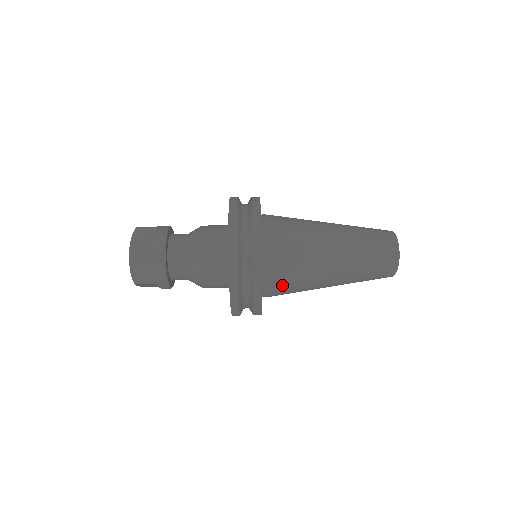
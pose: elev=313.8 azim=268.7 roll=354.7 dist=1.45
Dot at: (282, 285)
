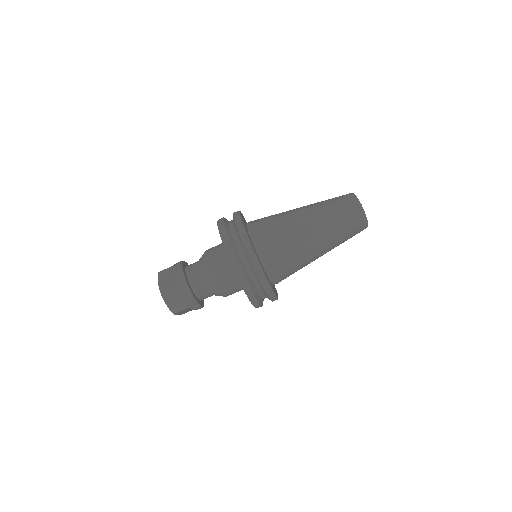
Dot at: (283, 270)
